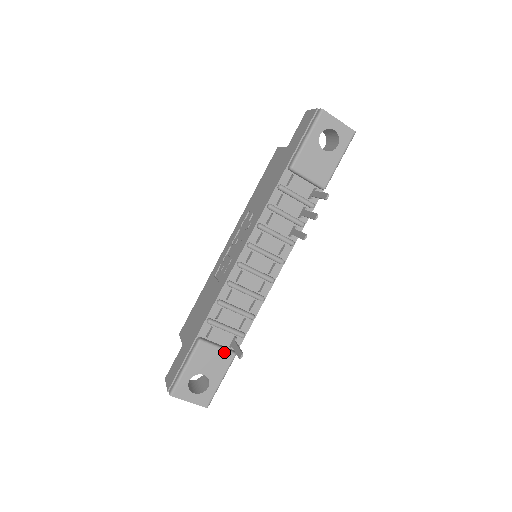
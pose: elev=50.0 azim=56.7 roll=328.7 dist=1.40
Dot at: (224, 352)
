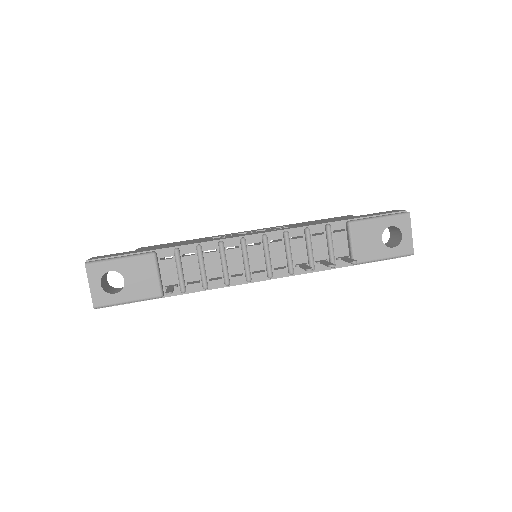
Dot at: (158, 283)
